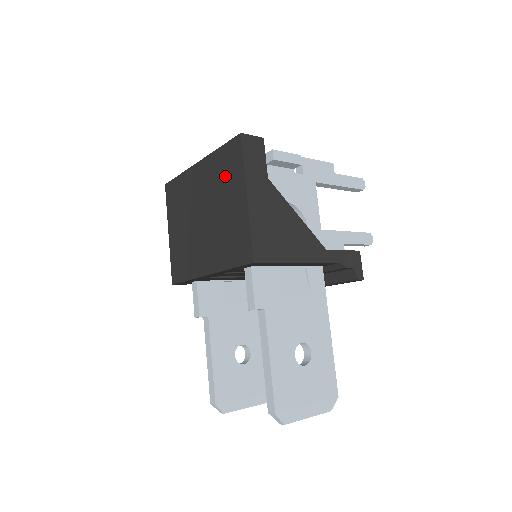
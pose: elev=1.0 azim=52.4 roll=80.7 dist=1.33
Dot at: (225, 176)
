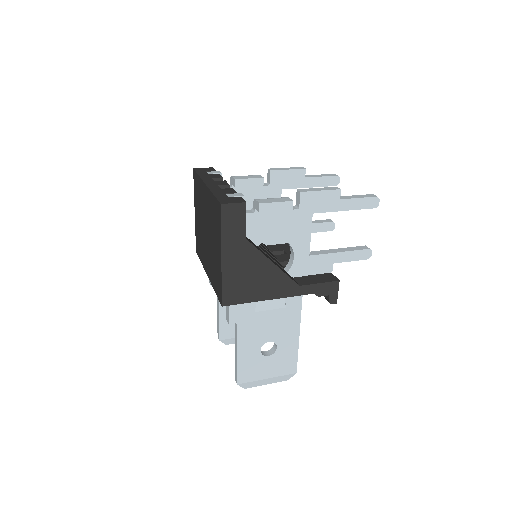
Dot at: (214, 223)
